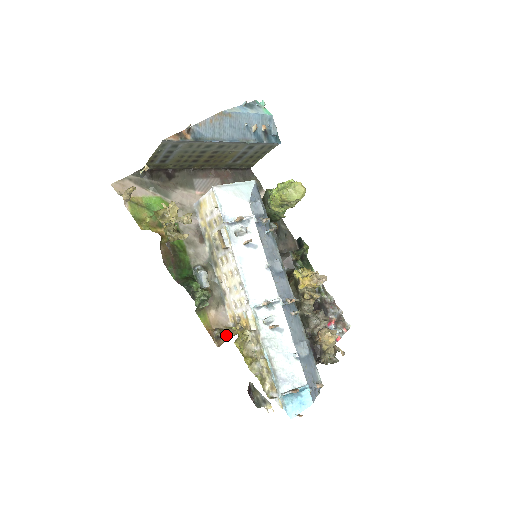
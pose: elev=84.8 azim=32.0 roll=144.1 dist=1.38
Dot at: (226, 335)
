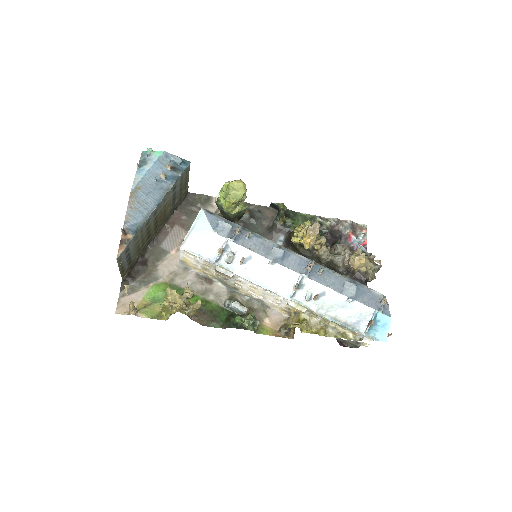
Dot at: occluded
